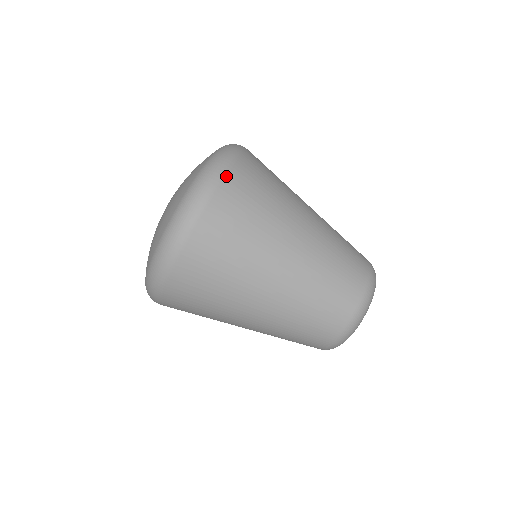
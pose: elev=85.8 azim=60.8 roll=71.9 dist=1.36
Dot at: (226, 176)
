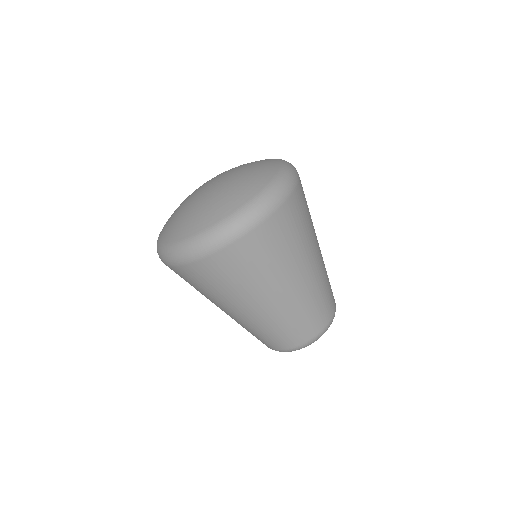
Dot at: (296, 188)
